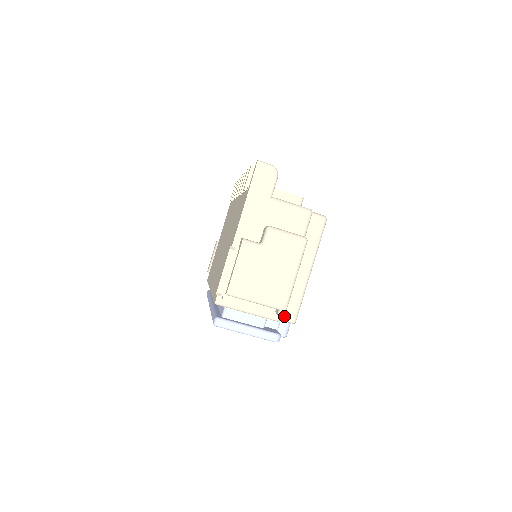
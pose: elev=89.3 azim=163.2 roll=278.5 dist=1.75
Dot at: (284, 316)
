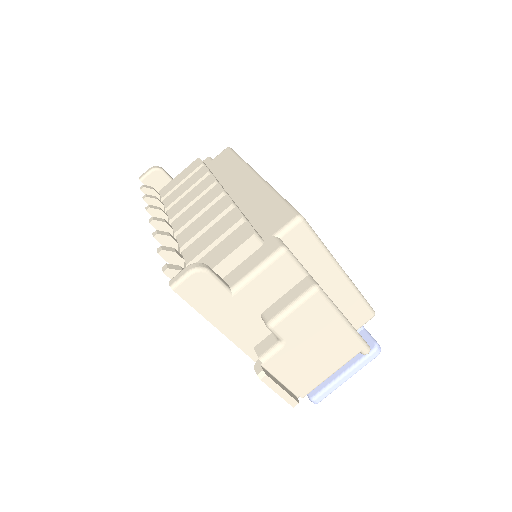
Dot at: (370, 349)
